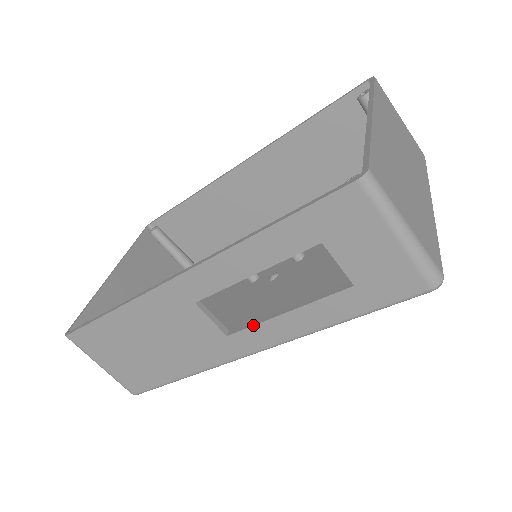
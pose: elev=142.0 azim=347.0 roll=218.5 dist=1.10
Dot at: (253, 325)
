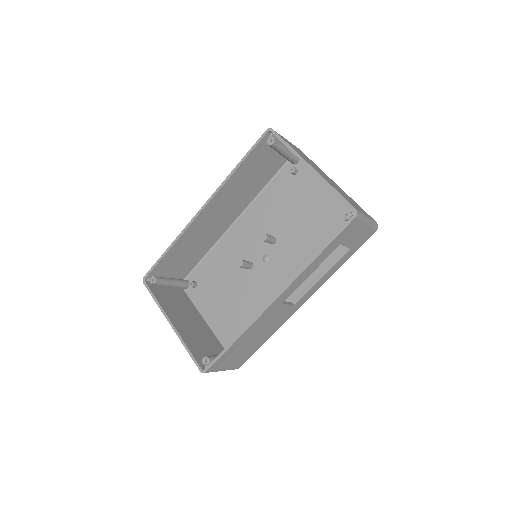
Dot at: (307, 292)
